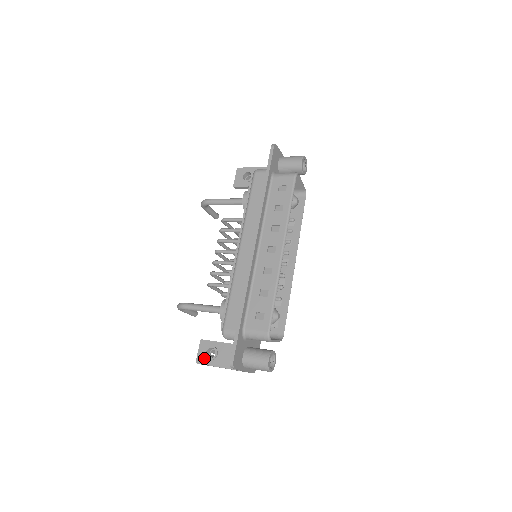
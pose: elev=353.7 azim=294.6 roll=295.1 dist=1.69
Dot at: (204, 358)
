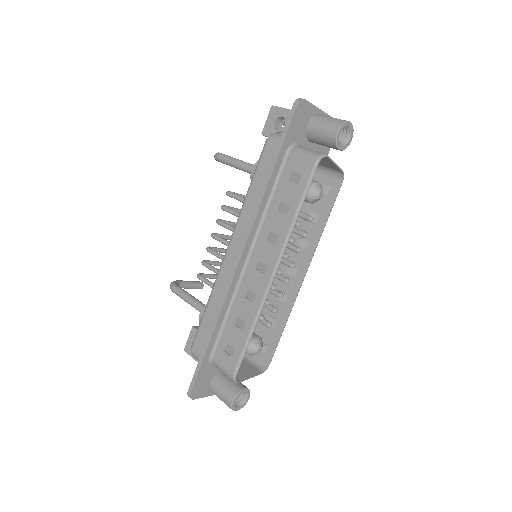
Dot at: occluded
